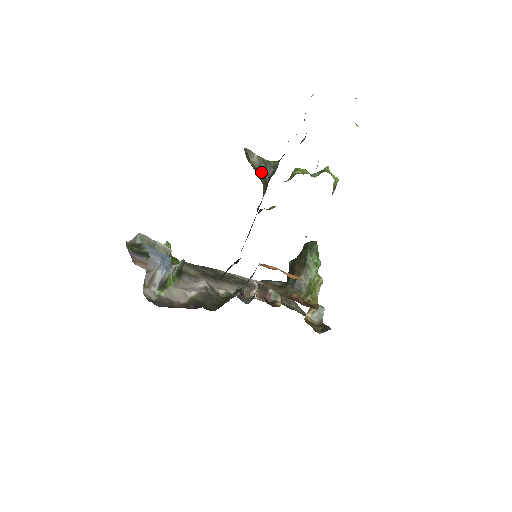
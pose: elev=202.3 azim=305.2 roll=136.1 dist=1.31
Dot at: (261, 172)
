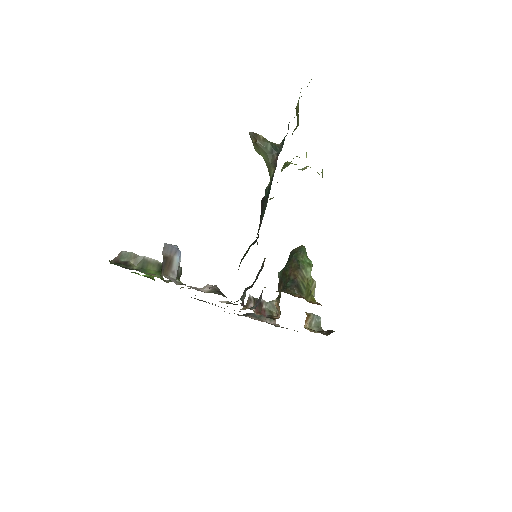
Dot at: (268, 151)
